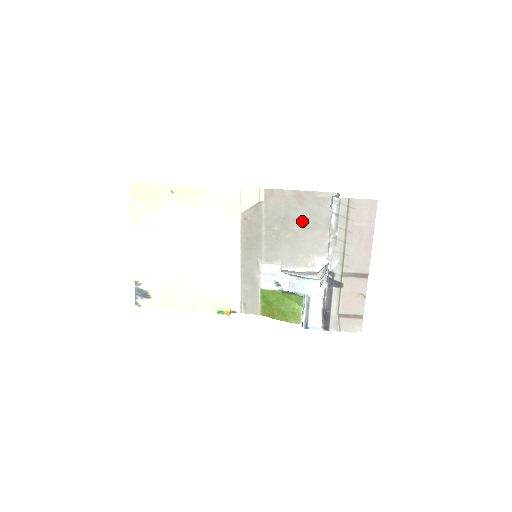
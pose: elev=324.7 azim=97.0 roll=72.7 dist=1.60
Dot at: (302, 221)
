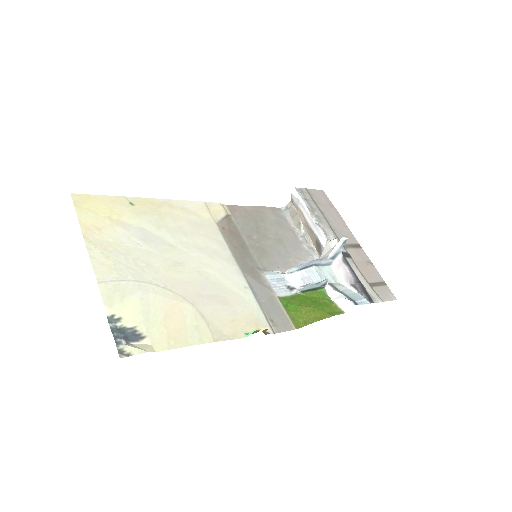
Dot at: (273, 230)
